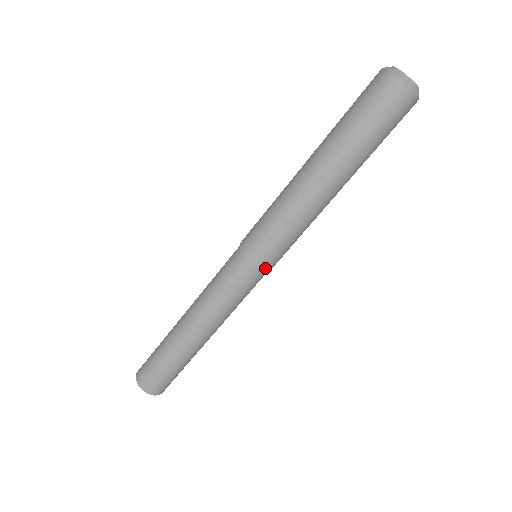
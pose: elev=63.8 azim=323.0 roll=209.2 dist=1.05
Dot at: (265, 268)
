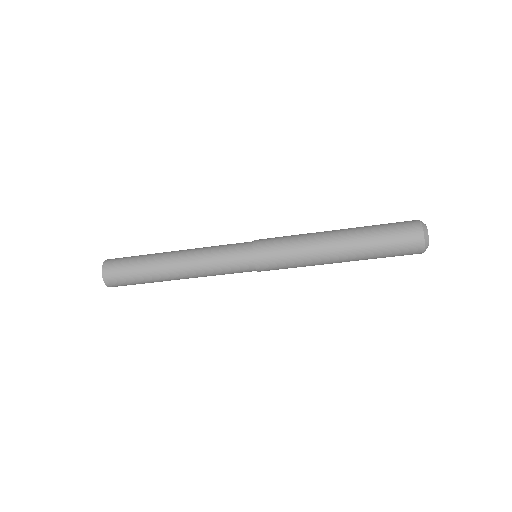
Dot at: (257, 269)
